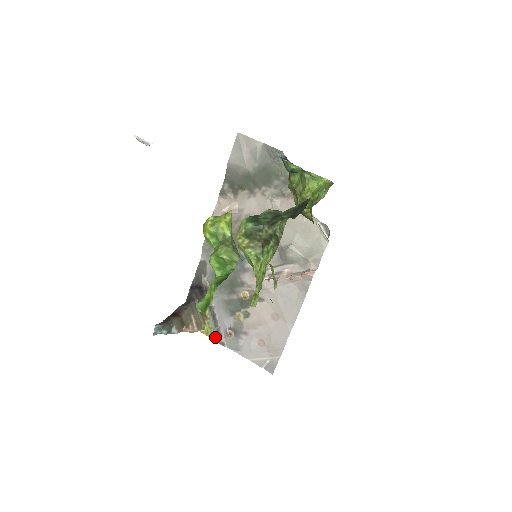
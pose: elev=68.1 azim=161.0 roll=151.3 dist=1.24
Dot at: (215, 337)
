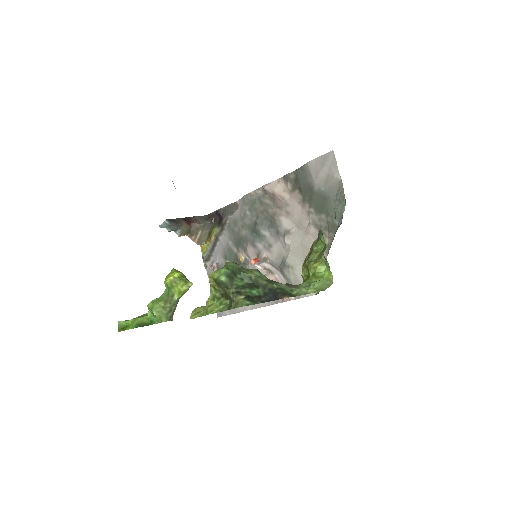
Dot at: (205, 257)
